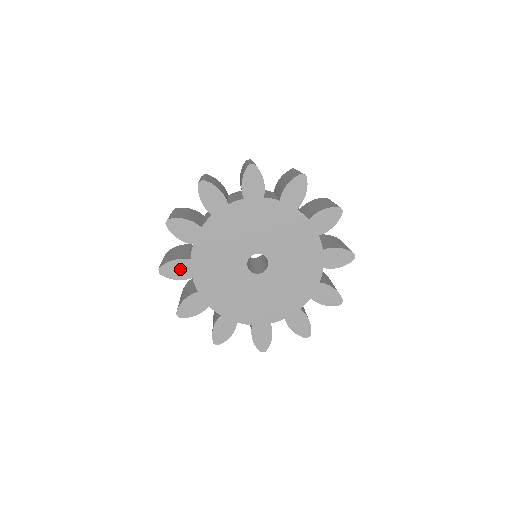
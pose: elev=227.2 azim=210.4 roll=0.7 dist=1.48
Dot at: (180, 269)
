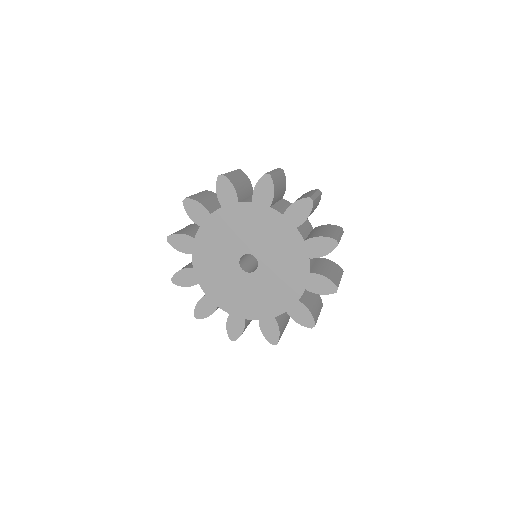
Dot at: (184, 243)
